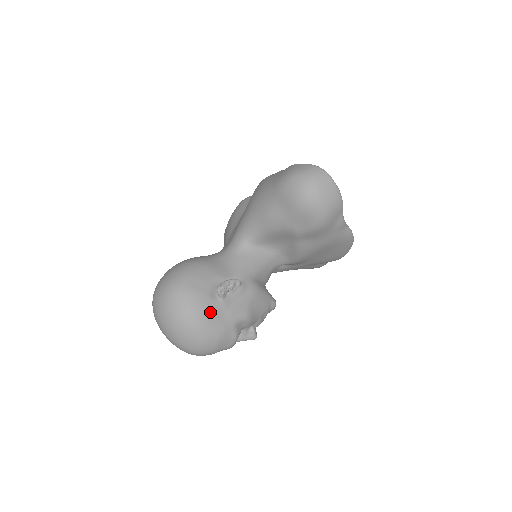
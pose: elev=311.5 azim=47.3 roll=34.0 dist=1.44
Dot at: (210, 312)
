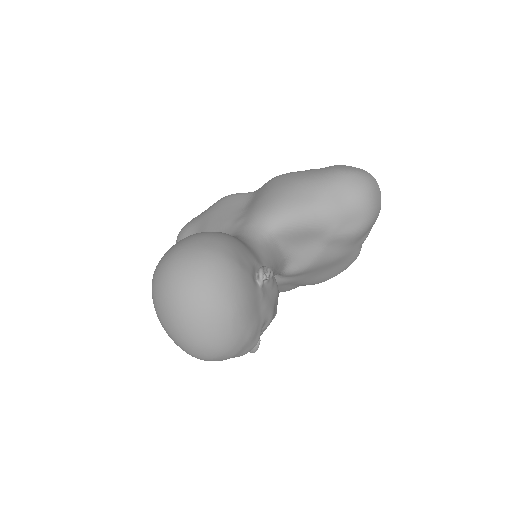
Dot at: (252, 298)
